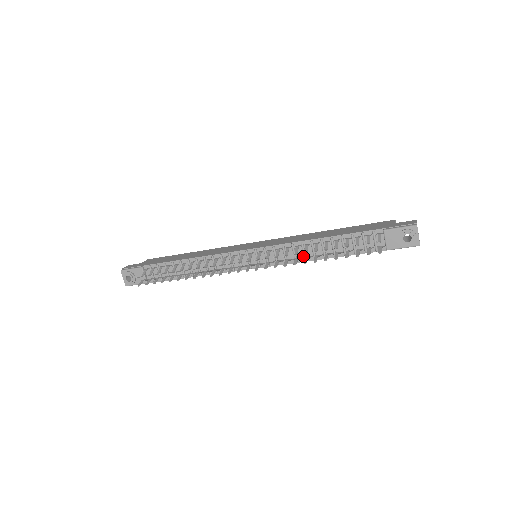
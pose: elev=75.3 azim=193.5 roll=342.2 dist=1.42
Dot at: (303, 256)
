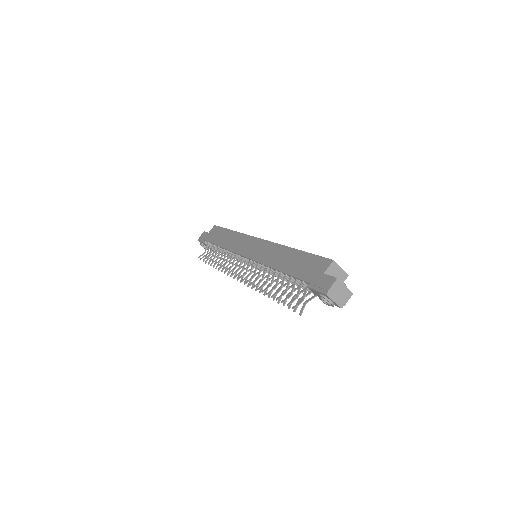
Dot at: (275, 274)
